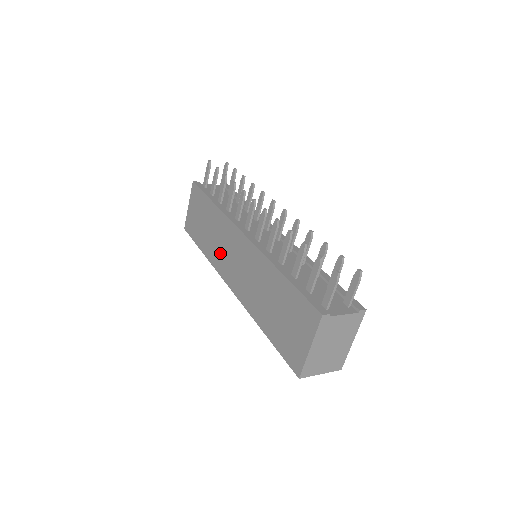
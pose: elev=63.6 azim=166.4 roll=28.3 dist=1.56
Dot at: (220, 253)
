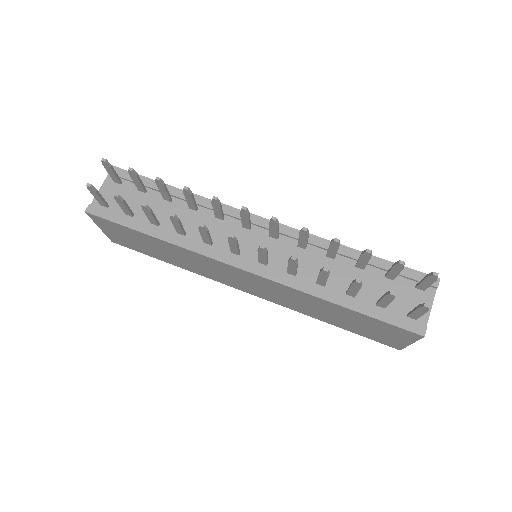
Dot at: (210, 273)
